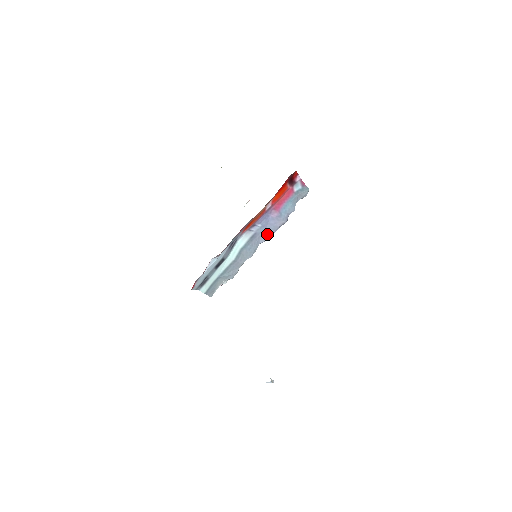
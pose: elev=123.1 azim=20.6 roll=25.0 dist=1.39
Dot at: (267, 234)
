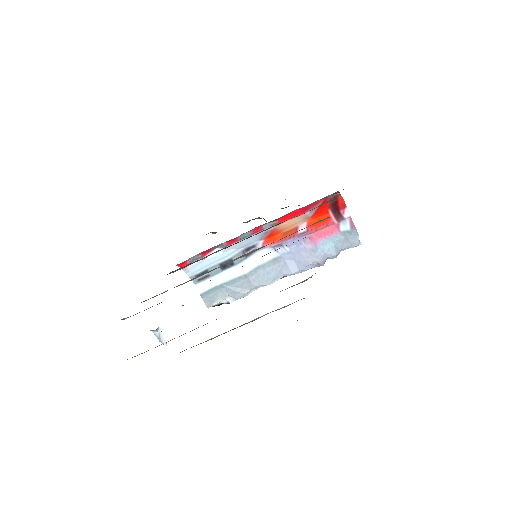
Dot at: (294, 267)
